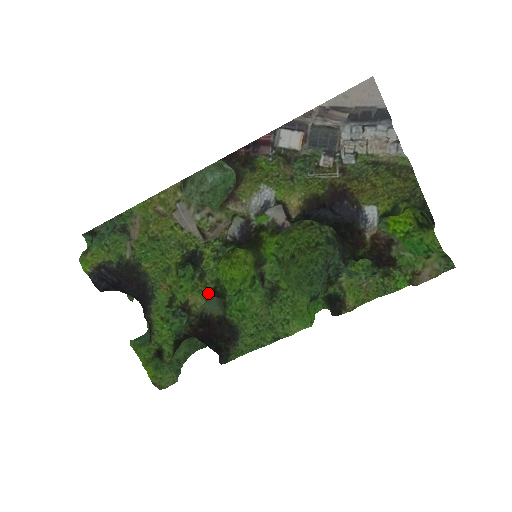
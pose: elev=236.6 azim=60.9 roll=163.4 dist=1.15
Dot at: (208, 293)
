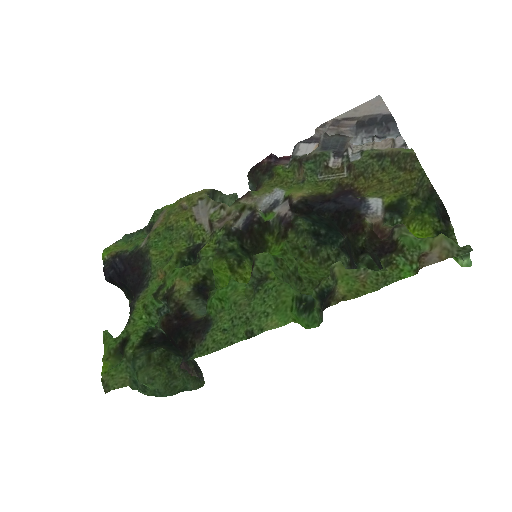
Dot at: (196, 281)
